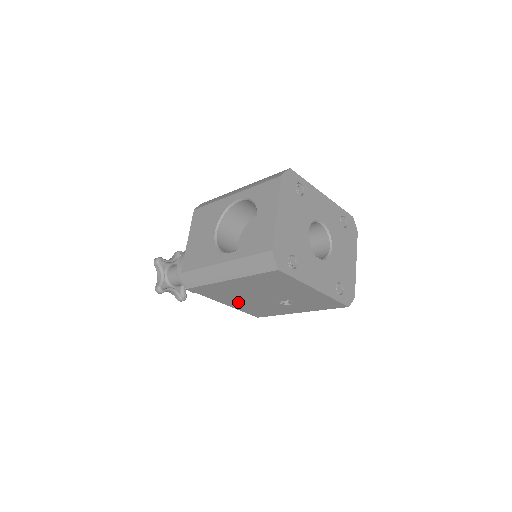
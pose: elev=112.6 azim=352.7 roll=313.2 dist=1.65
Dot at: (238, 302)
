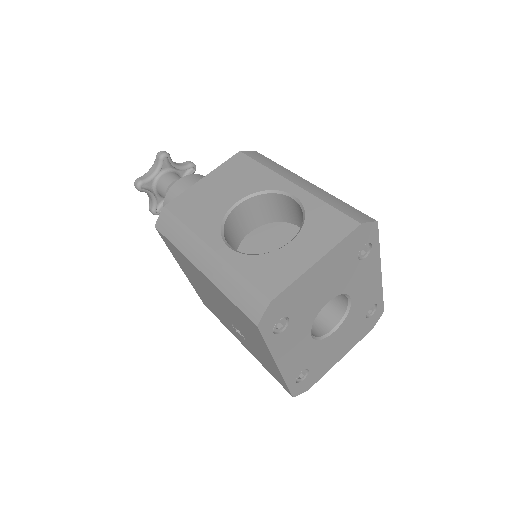
Dot at: occluded
